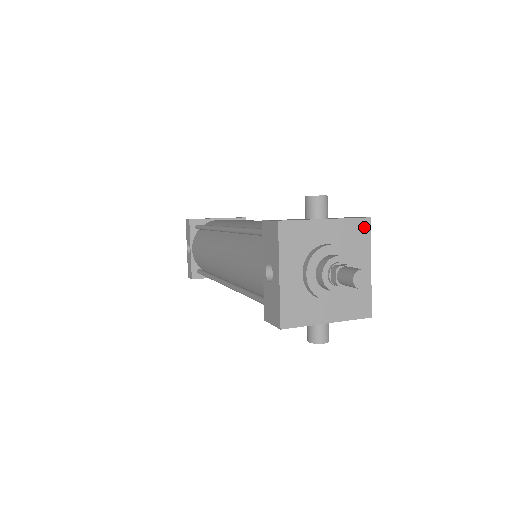
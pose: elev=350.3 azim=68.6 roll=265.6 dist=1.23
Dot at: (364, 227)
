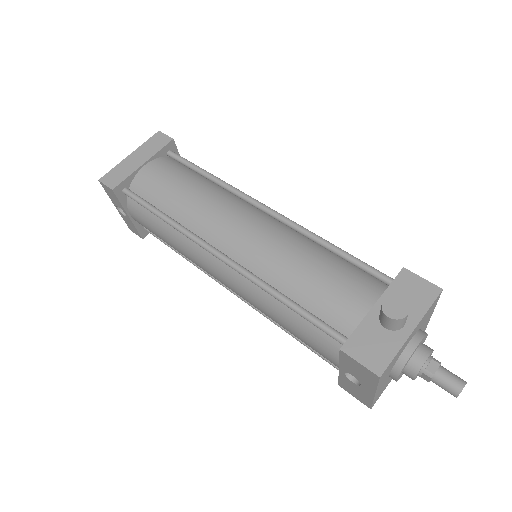
Dot at: (436, 301)
